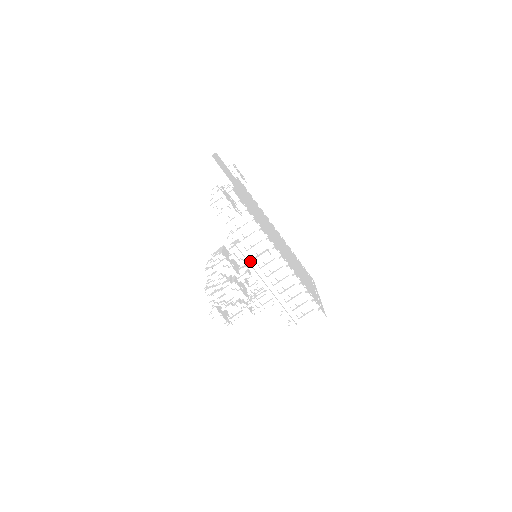
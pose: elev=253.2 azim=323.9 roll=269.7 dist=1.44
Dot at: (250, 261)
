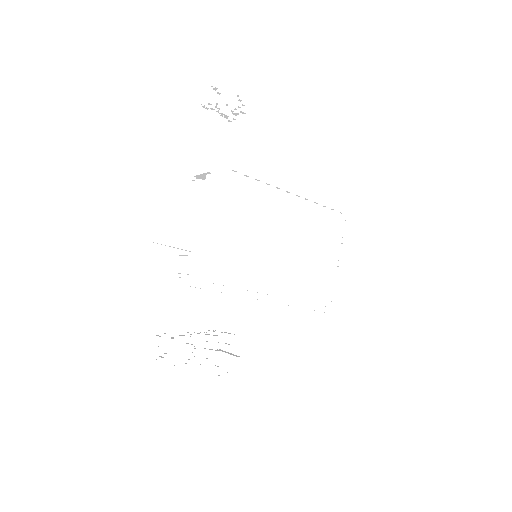
Dot at: (223, 356)
